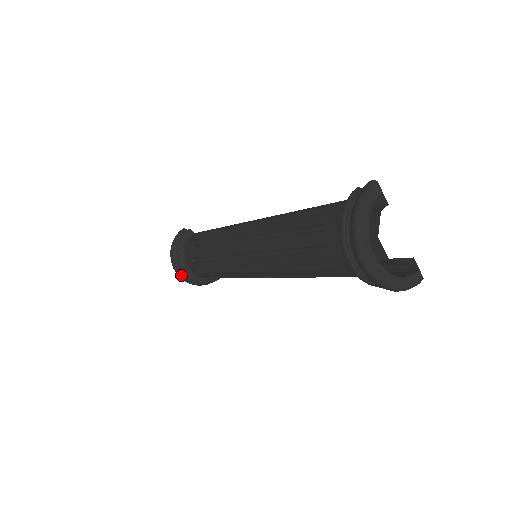
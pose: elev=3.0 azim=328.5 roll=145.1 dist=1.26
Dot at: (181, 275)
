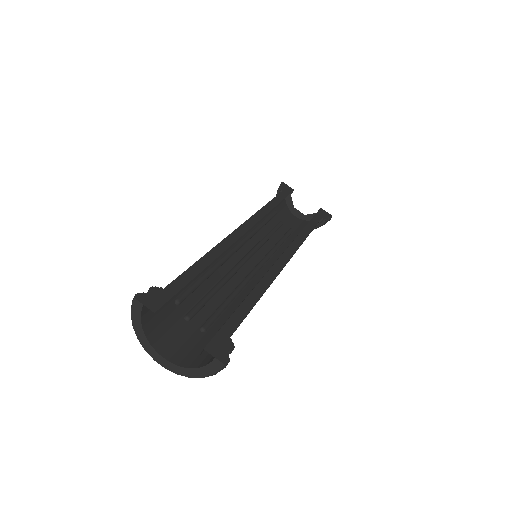
Dot at: occluded
